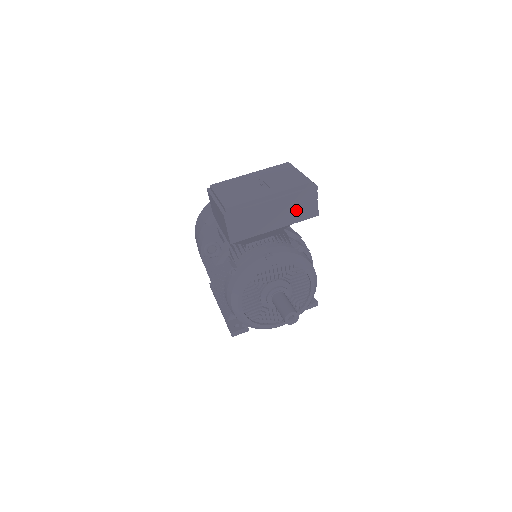
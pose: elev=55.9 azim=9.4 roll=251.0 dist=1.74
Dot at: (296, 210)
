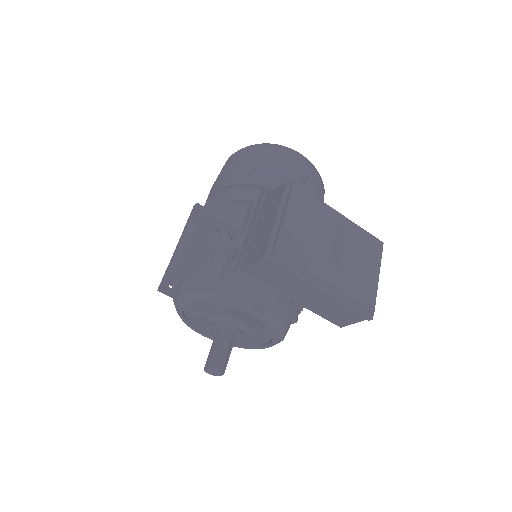
Dot at: (330, 310)
